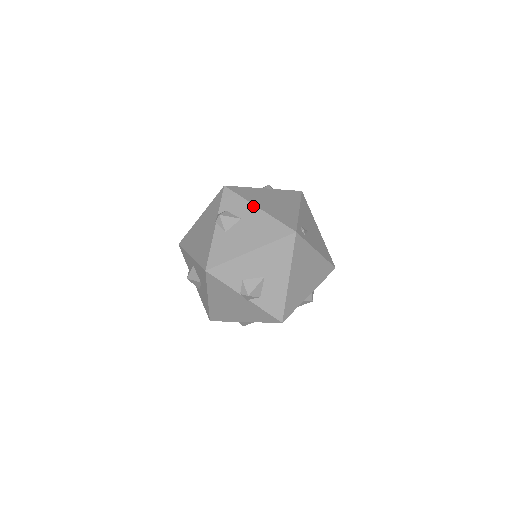
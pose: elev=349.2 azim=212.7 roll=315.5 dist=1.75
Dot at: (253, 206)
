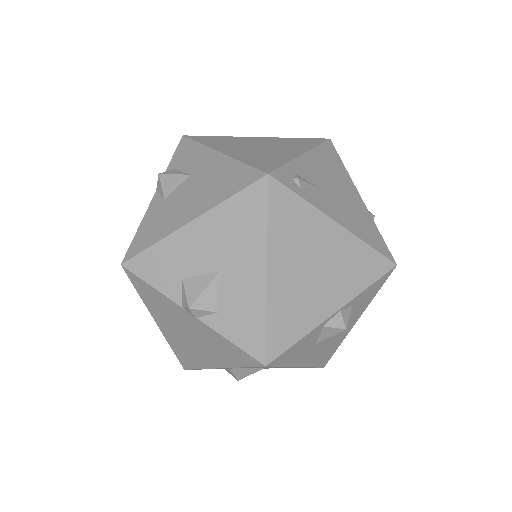
Dot at: (212, 151)
